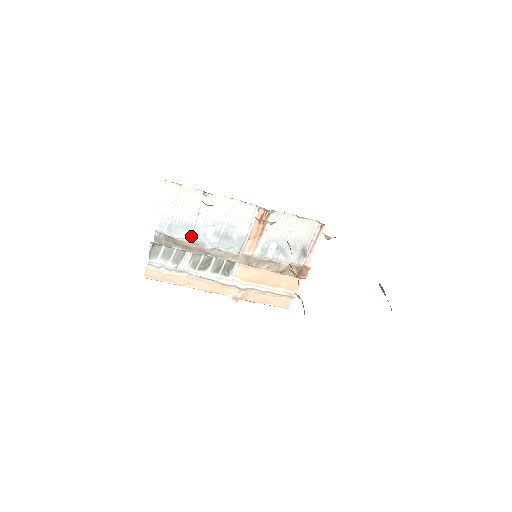
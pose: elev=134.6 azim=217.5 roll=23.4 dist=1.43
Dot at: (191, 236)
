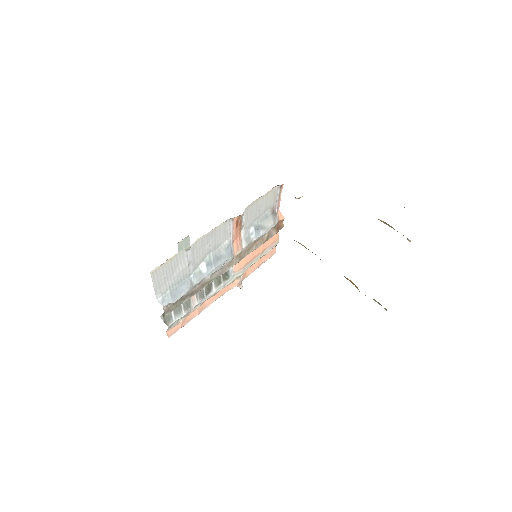
Dot at: (191, 284)
